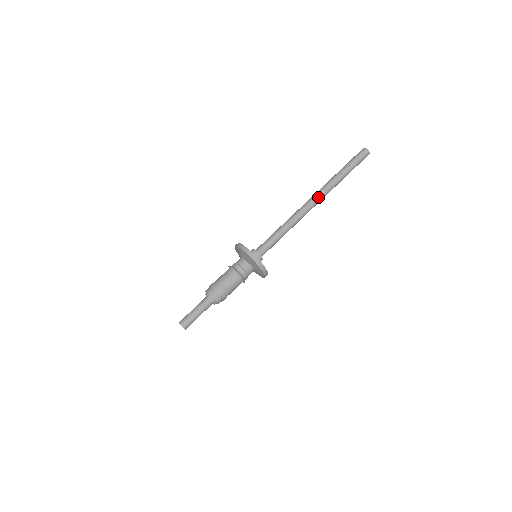
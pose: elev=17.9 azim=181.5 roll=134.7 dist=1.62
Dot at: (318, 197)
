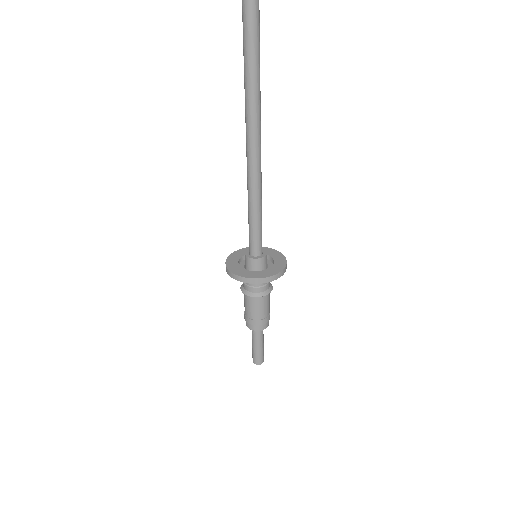
Dot at: (260, 130)
